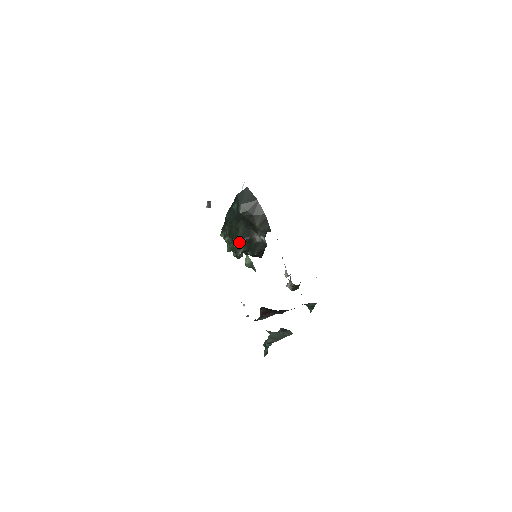
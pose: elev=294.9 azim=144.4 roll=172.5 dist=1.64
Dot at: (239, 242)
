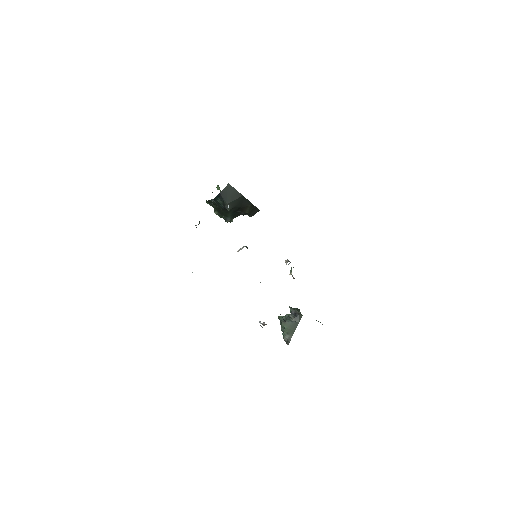
Dot at: (230, 219)
